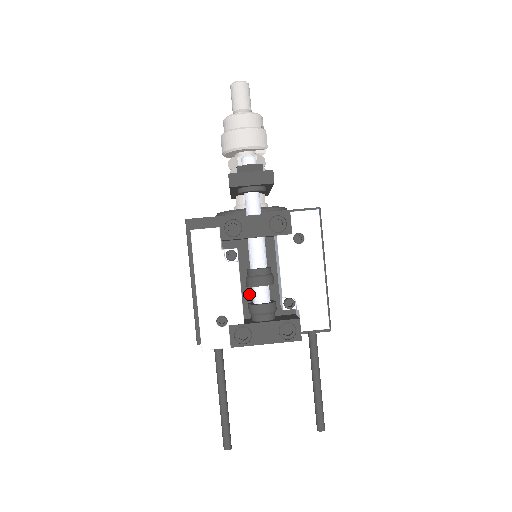
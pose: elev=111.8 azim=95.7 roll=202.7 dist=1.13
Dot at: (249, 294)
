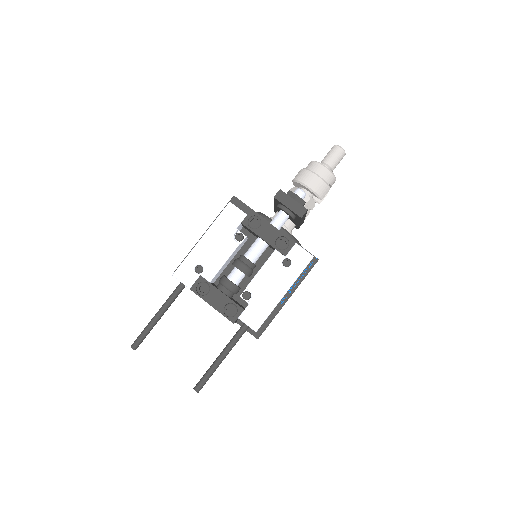
Dot at: (230, 272)
